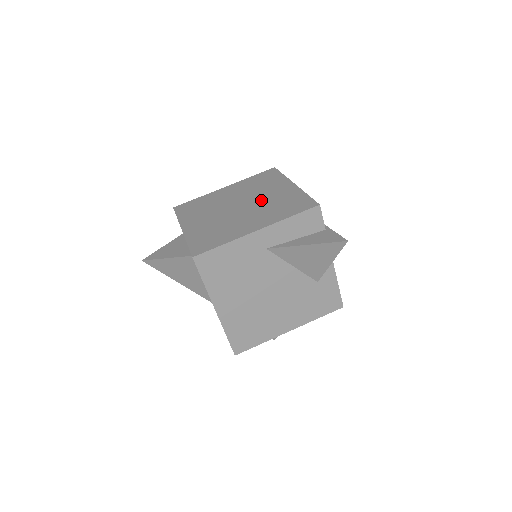
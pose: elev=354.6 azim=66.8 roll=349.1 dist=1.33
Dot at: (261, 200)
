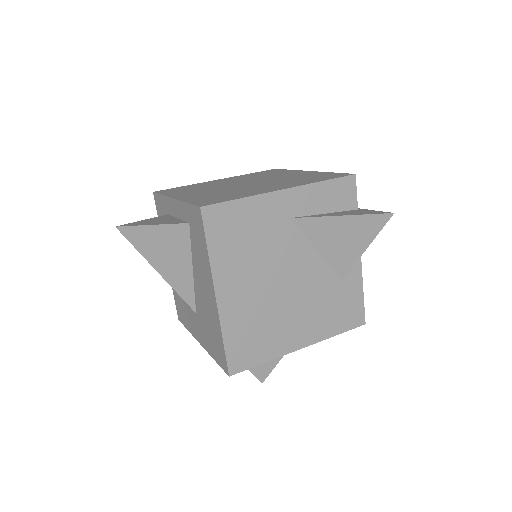
Dot at: (274, 179)
